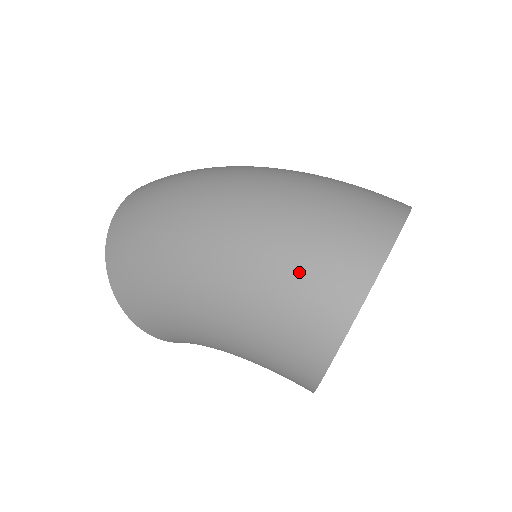
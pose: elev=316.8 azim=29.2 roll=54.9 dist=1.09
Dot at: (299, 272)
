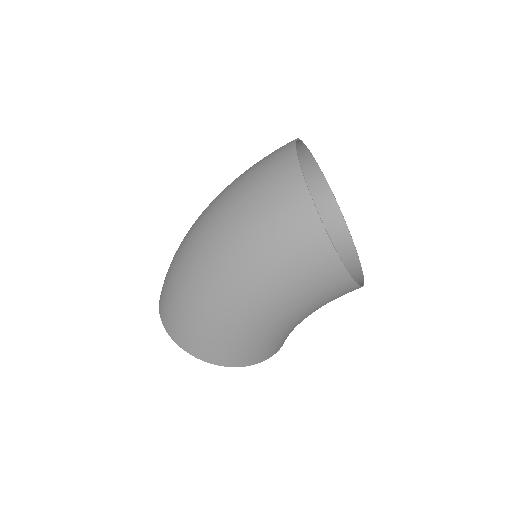
Dot at: (268, 224)
